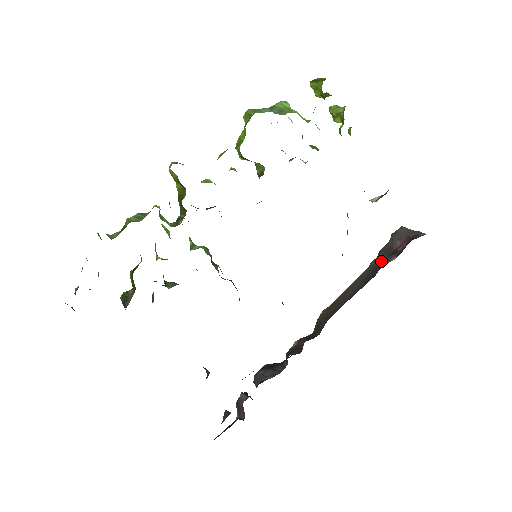
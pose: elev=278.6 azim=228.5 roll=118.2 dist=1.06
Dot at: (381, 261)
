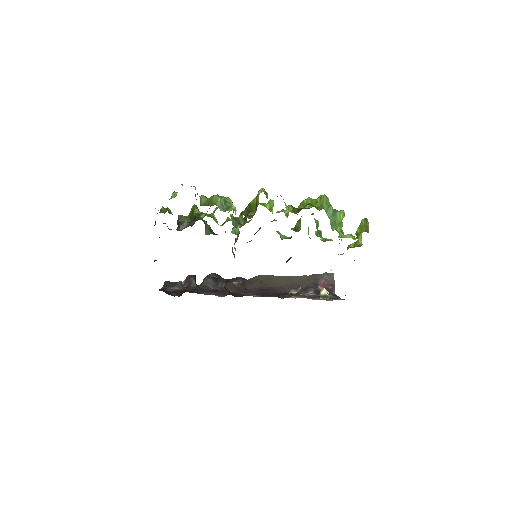
Dot at: occluded
